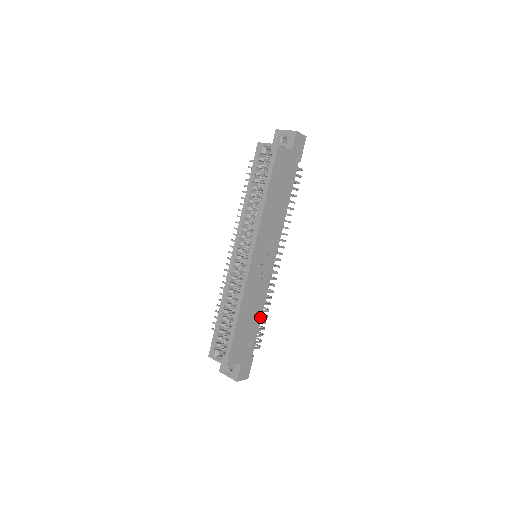
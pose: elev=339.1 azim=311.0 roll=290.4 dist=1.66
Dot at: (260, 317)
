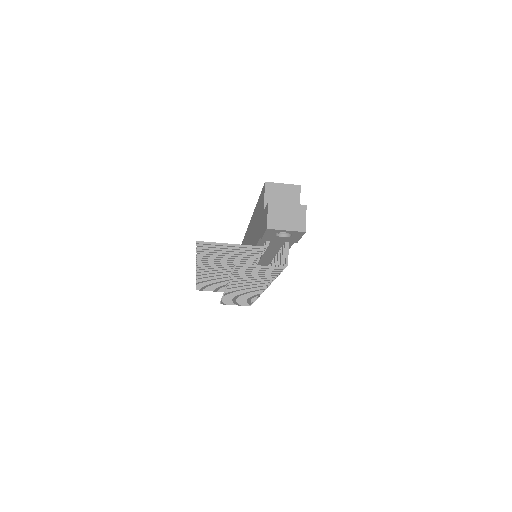
Dot at: occluded
